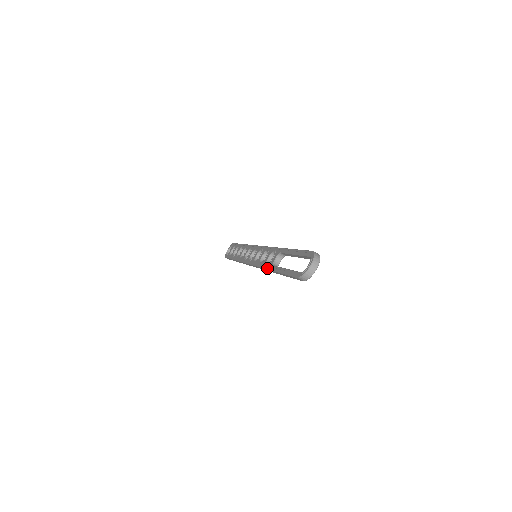
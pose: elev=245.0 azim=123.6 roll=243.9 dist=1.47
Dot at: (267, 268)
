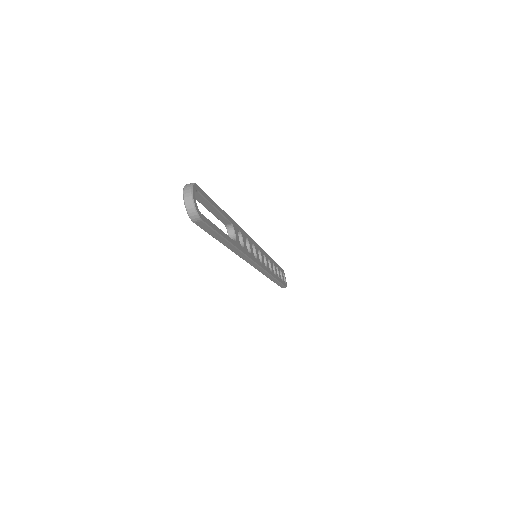
Dot at: (232, 251)
